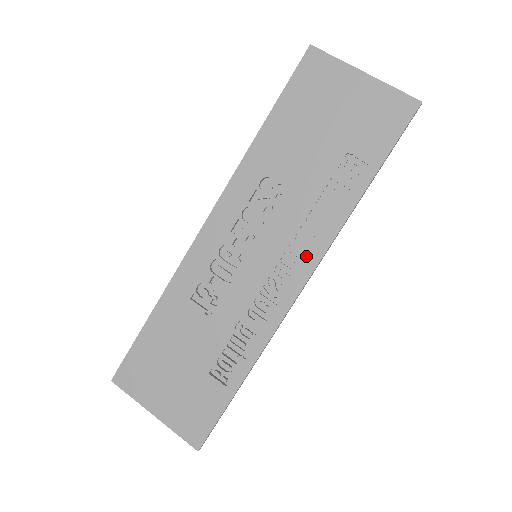
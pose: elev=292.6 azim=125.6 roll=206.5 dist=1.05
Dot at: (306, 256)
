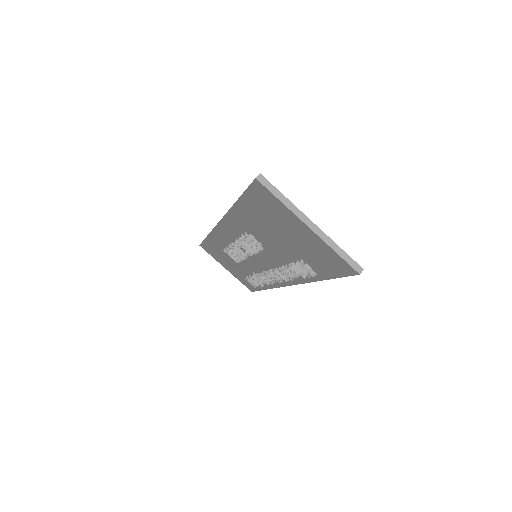
Dot at: occluded
